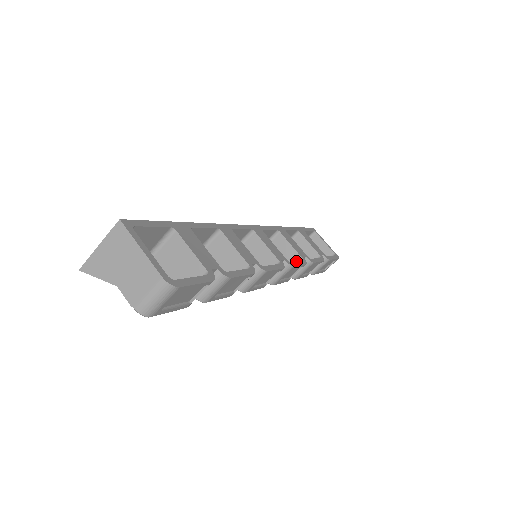
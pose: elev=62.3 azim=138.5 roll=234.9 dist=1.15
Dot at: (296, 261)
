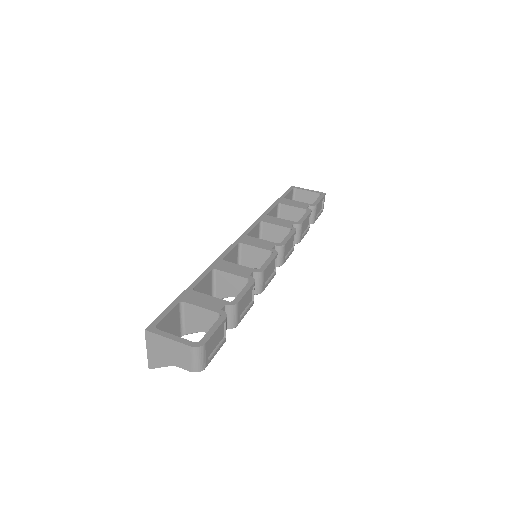
Dot at: (286, 237)
